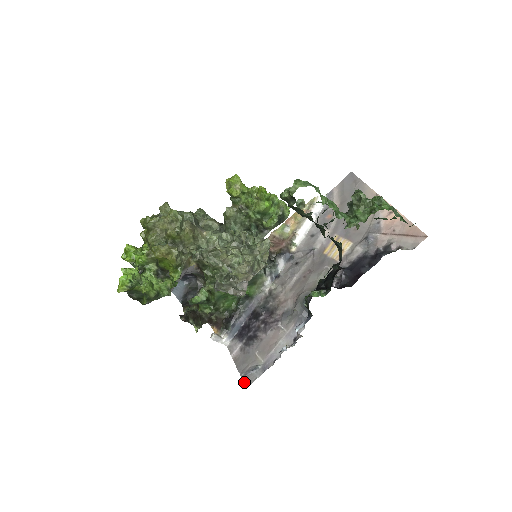
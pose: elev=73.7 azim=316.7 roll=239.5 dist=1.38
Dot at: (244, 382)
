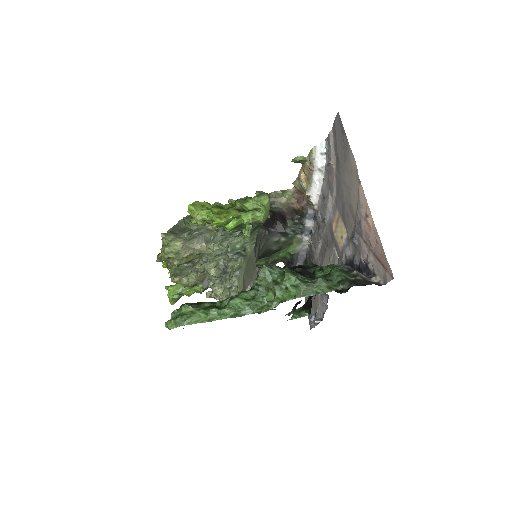
Dot at: (309, 323)
